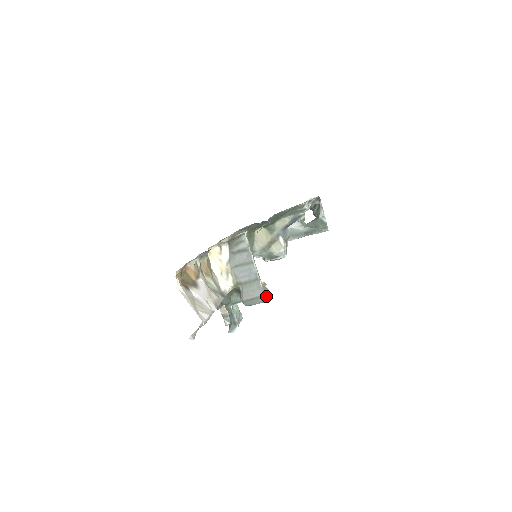
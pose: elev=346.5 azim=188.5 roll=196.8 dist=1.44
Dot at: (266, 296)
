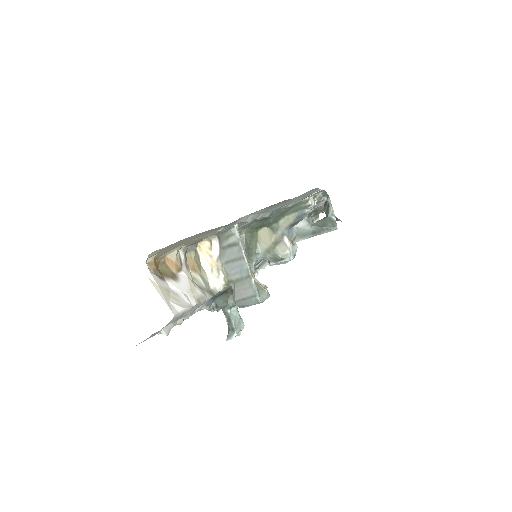
Dot at: (261, 296)
